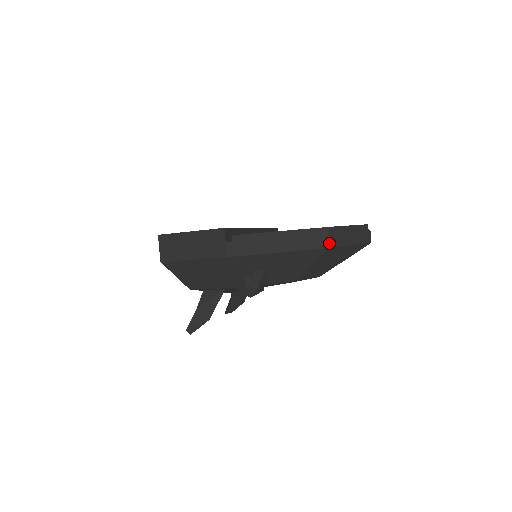
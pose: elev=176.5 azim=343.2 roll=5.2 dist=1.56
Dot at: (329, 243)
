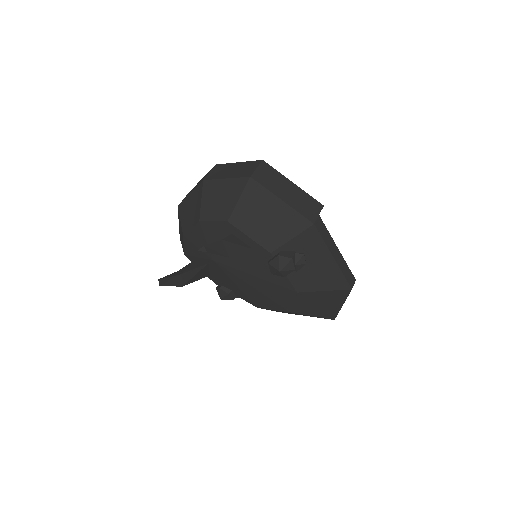
Dot at: occluded
